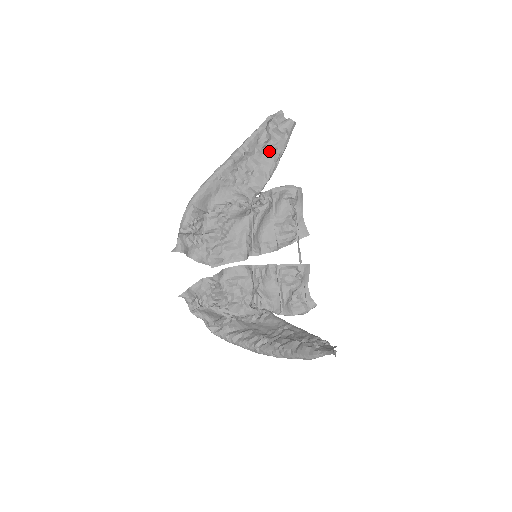
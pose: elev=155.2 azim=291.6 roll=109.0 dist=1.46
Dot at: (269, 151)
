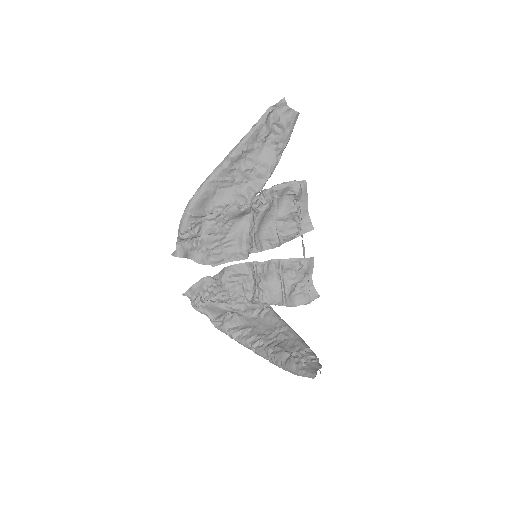
Dot at: (270, 145)
